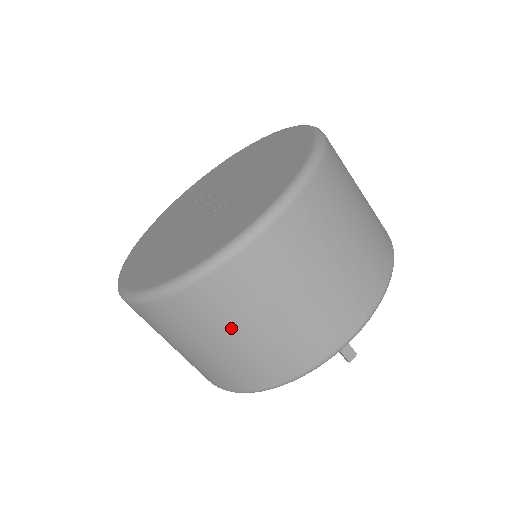
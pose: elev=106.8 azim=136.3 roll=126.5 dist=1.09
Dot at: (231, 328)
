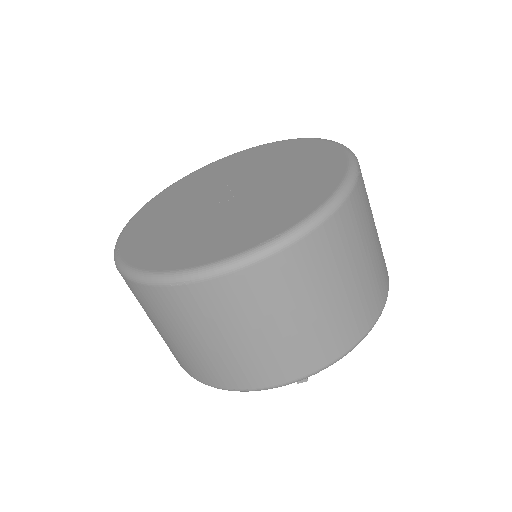
Dot at: (168, 328)
